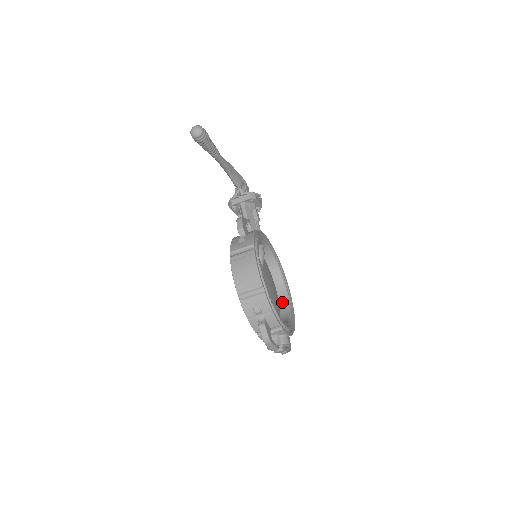
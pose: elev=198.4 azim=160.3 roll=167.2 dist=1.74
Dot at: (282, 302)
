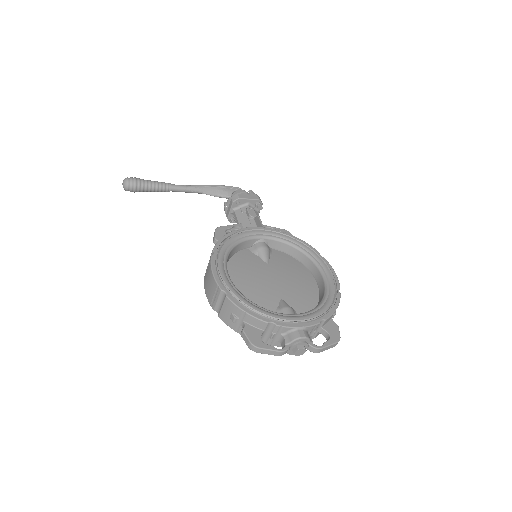
Dot at: (320, 288)
